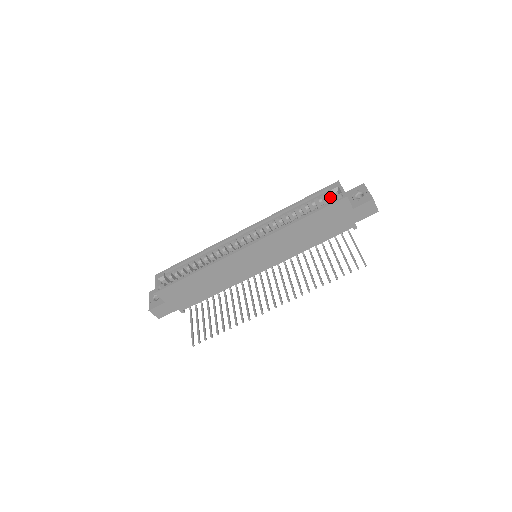
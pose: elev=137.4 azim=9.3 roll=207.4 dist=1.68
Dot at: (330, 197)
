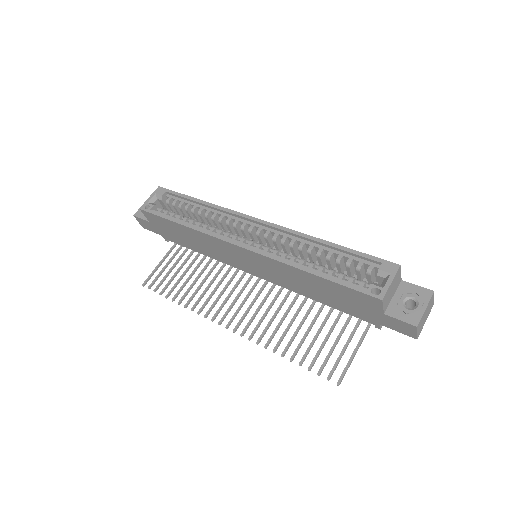
Dot at: (376, 272)
